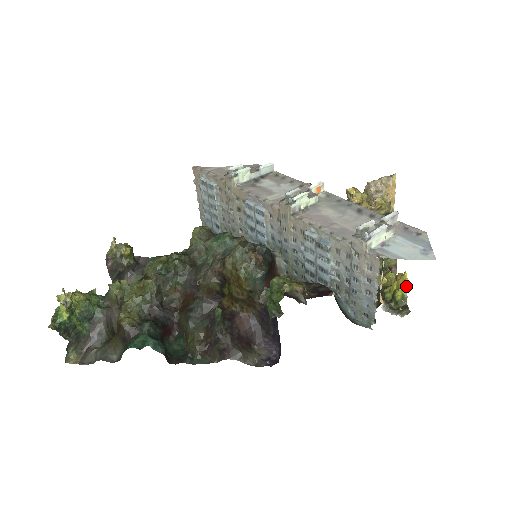
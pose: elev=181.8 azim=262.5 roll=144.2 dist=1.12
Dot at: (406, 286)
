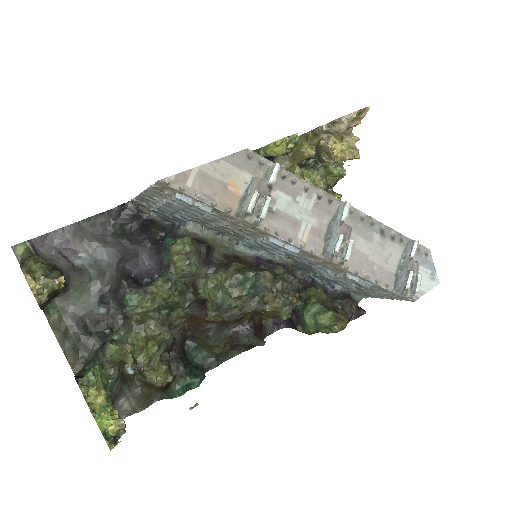
Dot at: occluded
